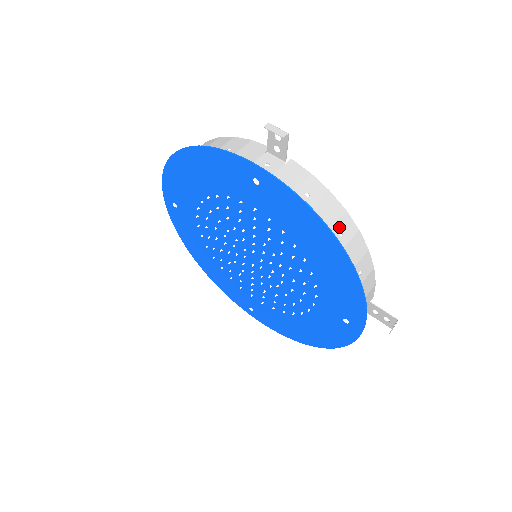
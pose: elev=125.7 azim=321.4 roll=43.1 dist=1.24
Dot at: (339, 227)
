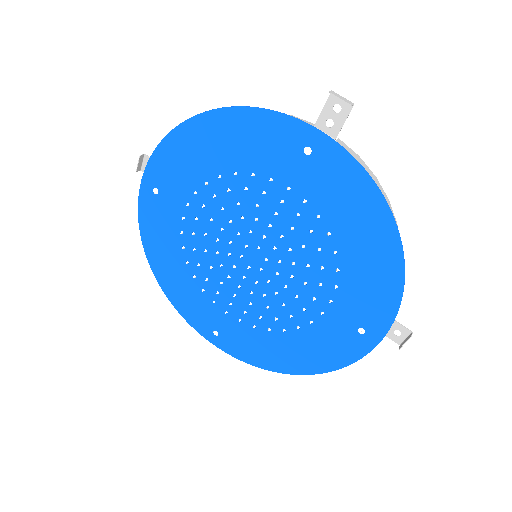
Dot at: occluded
